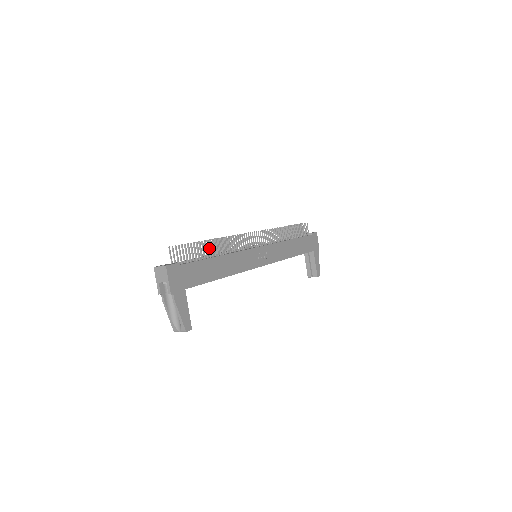
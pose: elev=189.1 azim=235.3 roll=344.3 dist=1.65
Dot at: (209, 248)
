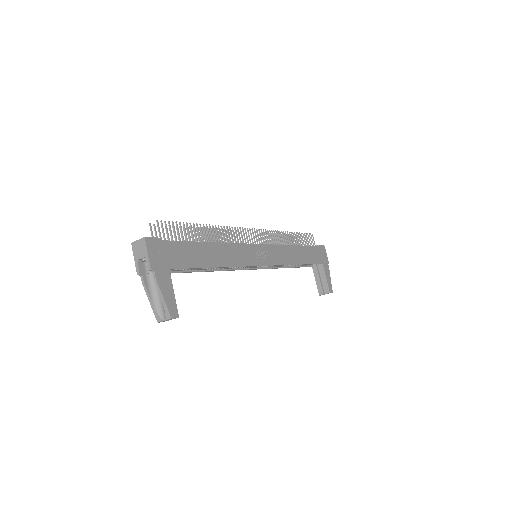
Dot at: (198, 232)
